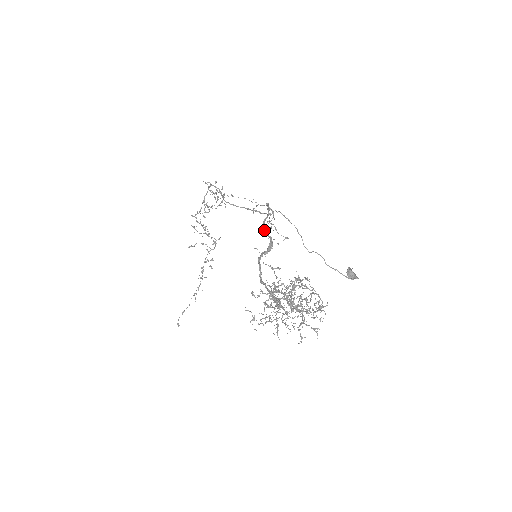
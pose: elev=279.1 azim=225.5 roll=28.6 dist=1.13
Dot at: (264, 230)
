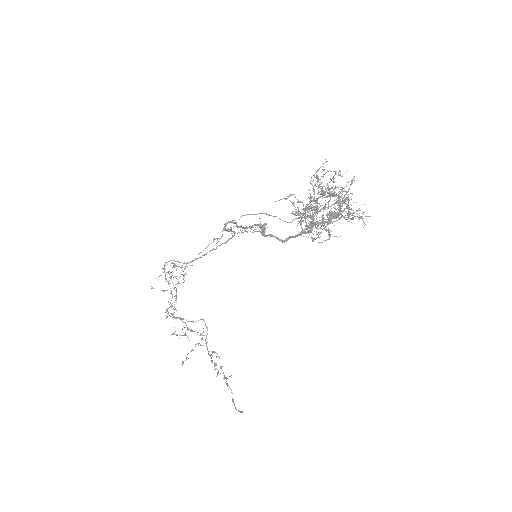
Dot at: (244, 228)
